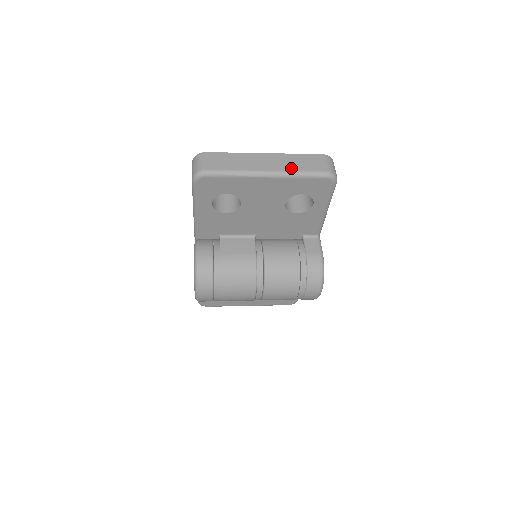
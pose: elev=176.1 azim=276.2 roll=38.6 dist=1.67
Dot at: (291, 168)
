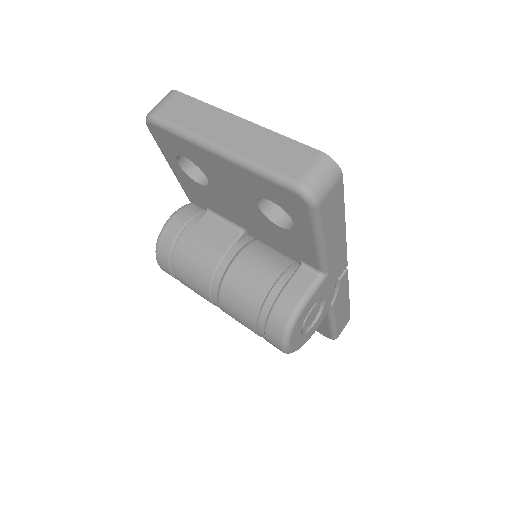
Dot at: (252, 154)
